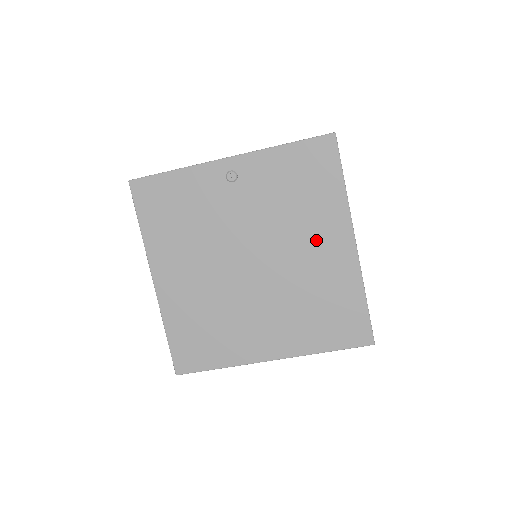
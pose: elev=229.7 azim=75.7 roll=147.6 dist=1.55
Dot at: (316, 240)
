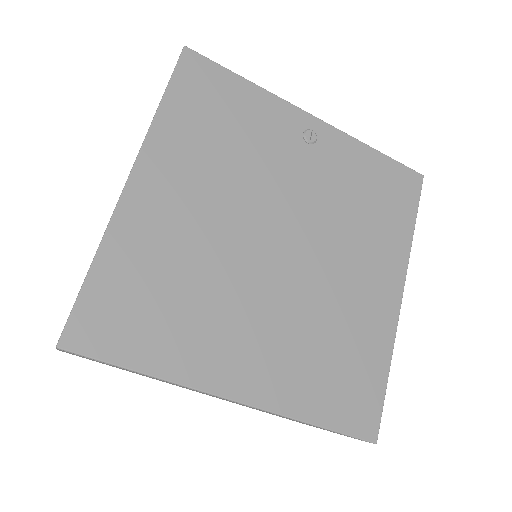
Dot at: (365, 267)
